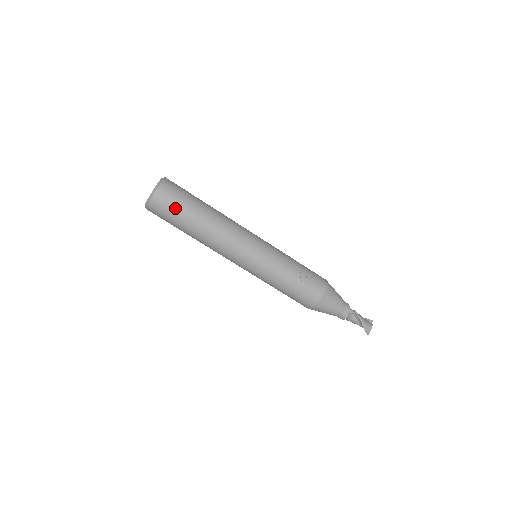
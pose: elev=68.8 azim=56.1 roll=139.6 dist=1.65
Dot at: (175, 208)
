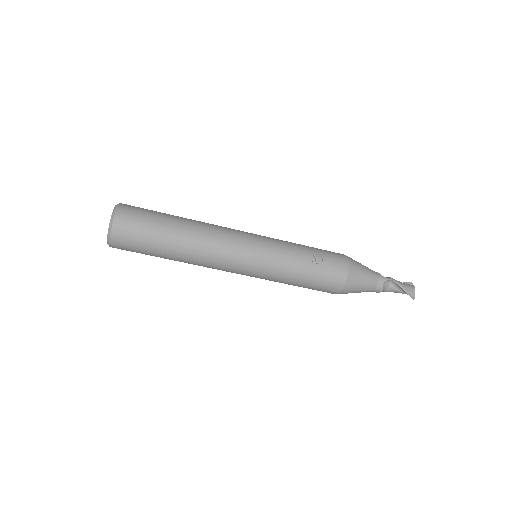
Dot at: (143, 232)
